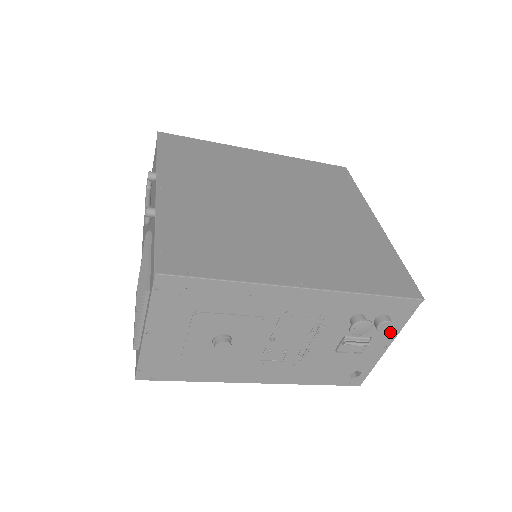
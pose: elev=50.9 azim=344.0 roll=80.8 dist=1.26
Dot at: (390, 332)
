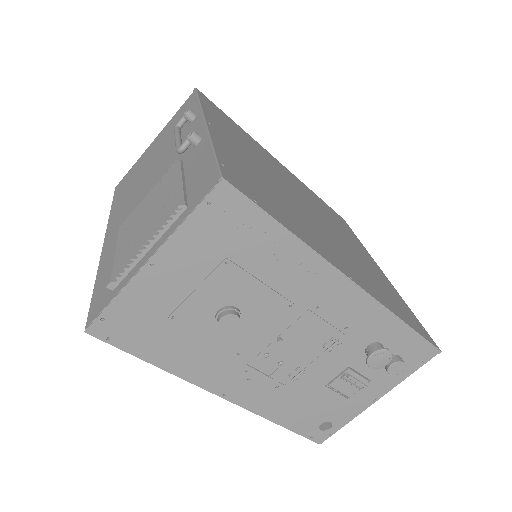
Dot at: (390, 381)
